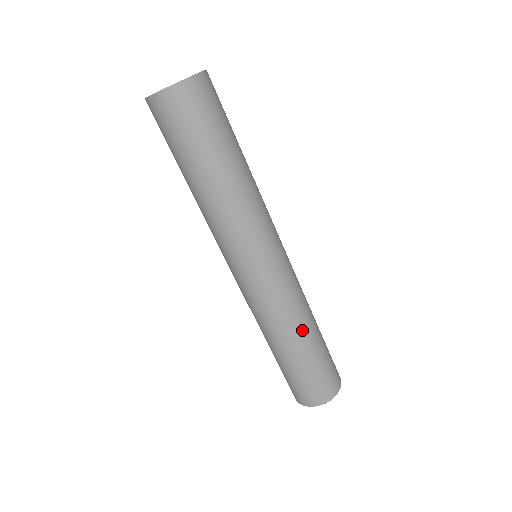
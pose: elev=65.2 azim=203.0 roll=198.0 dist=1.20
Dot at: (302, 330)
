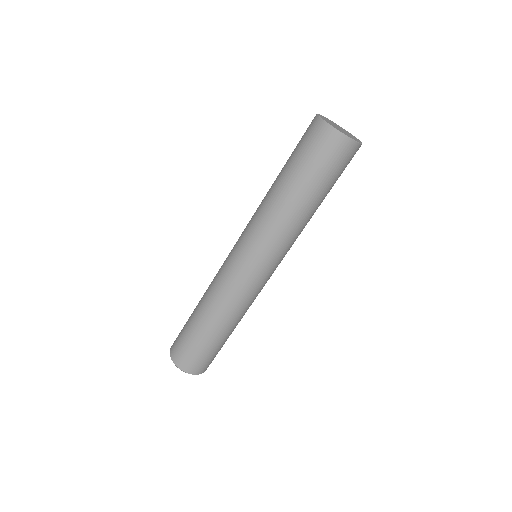
Dot at: occluded
